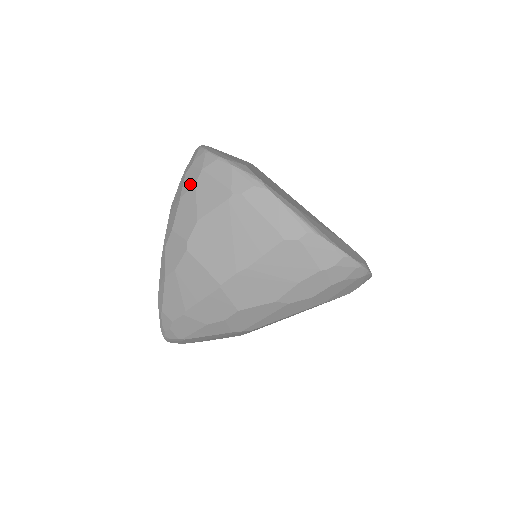
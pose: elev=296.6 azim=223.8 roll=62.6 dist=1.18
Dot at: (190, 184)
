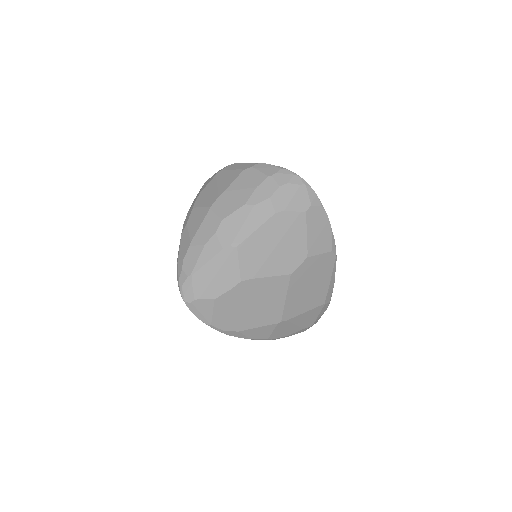
Dot at: occluded
